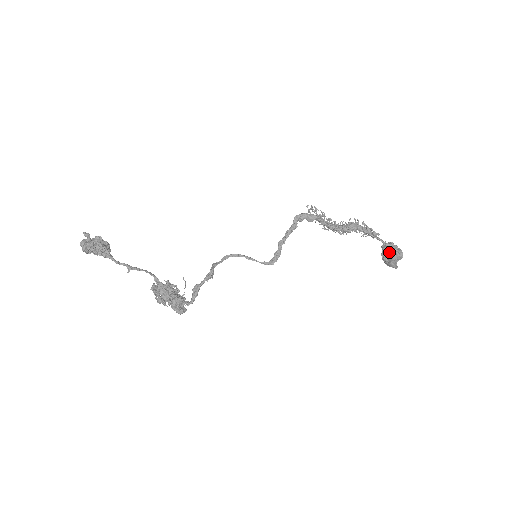
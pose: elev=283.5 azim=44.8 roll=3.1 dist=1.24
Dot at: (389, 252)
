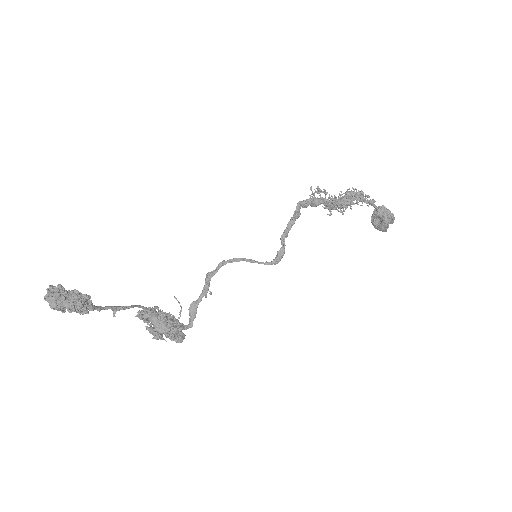
Dot at: (382, 218)
